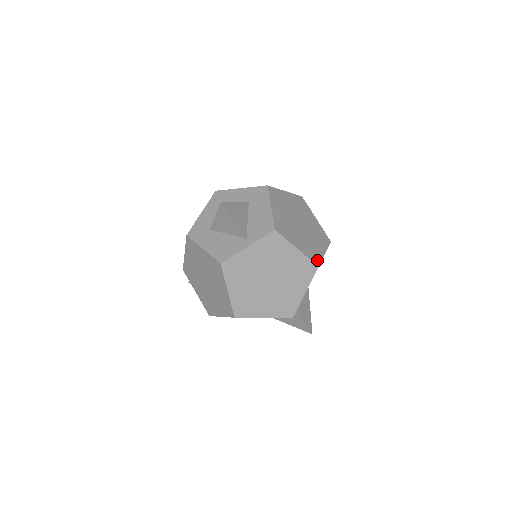
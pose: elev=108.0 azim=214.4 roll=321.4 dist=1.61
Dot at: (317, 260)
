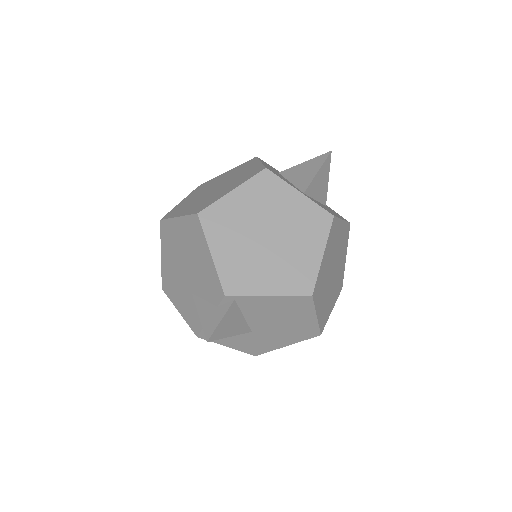
Dot at: (315, 295)
